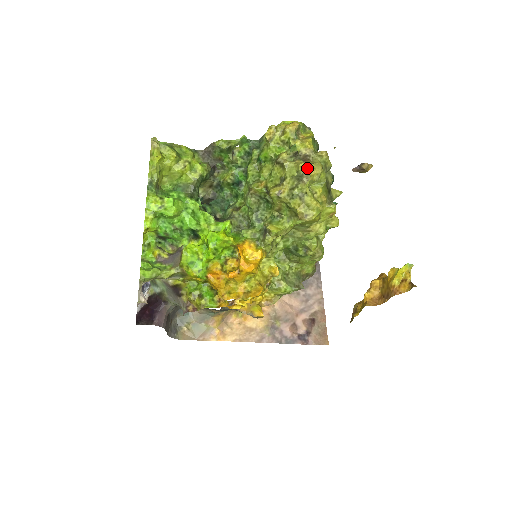
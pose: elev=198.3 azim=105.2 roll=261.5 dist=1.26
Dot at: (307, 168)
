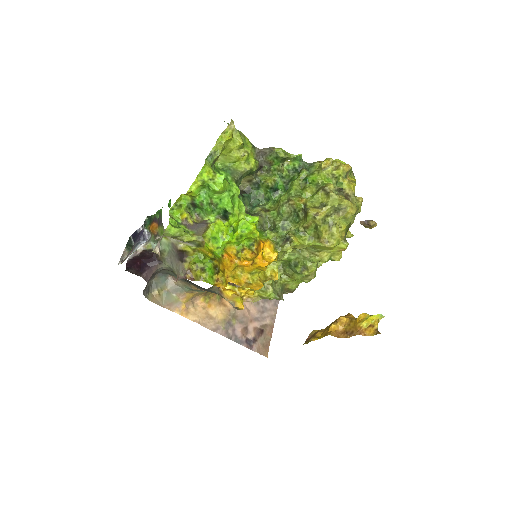
Dot at: (348, 205)
